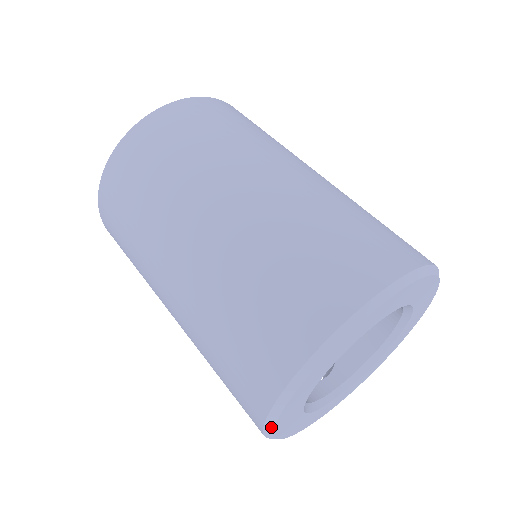
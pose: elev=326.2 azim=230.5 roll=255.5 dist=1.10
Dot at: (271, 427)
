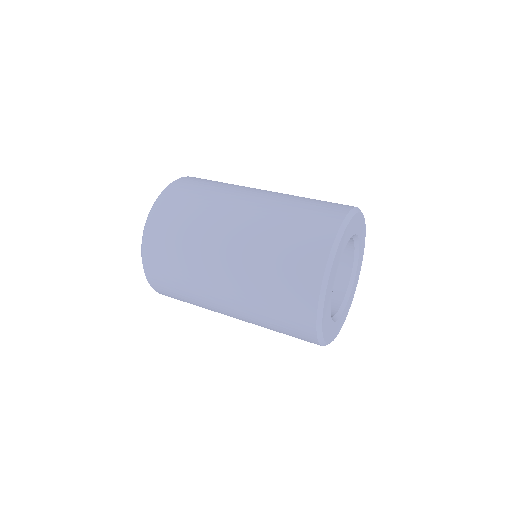
Dot at: (324, 290)
